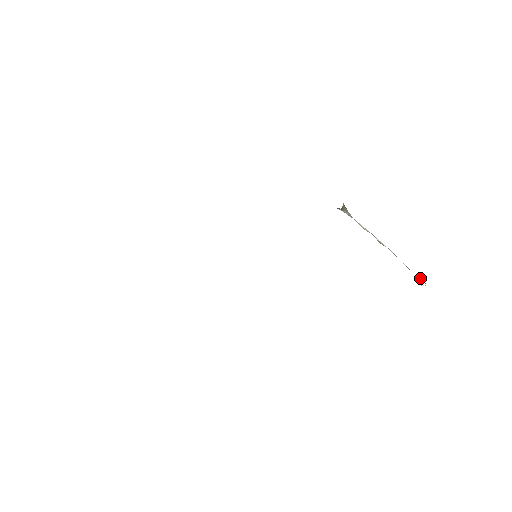
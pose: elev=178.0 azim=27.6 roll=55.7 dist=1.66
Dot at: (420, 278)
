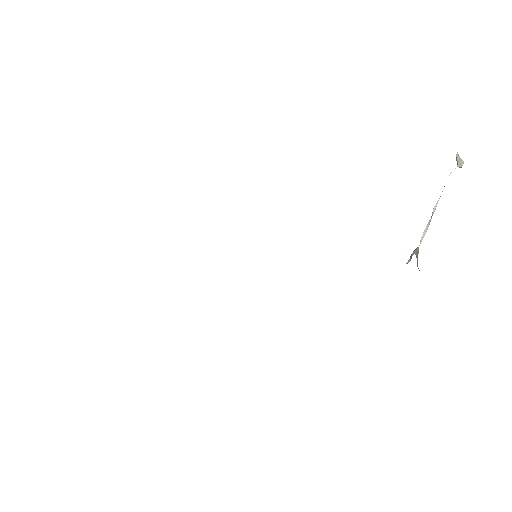
Dot at: (458, 162)
